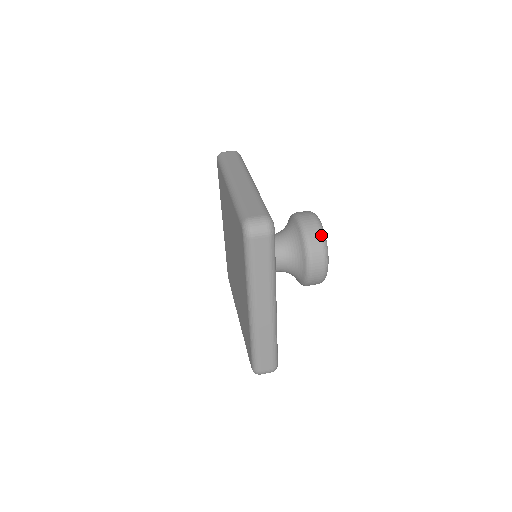
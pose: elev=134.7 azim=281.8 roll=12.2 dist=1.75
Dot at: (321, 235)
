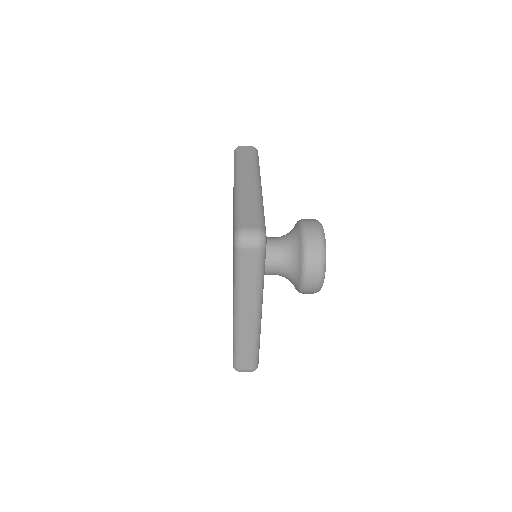
Dot at: (321, 248)
